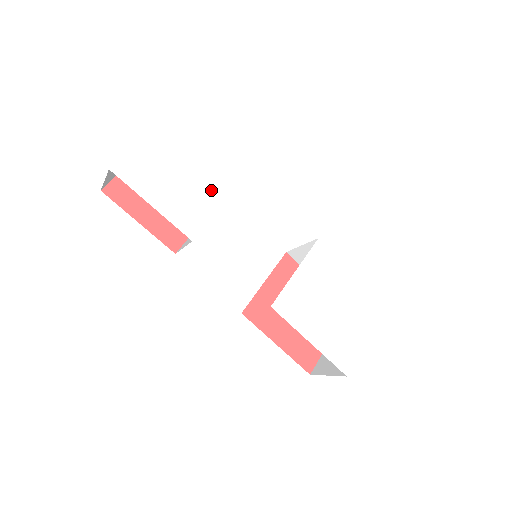
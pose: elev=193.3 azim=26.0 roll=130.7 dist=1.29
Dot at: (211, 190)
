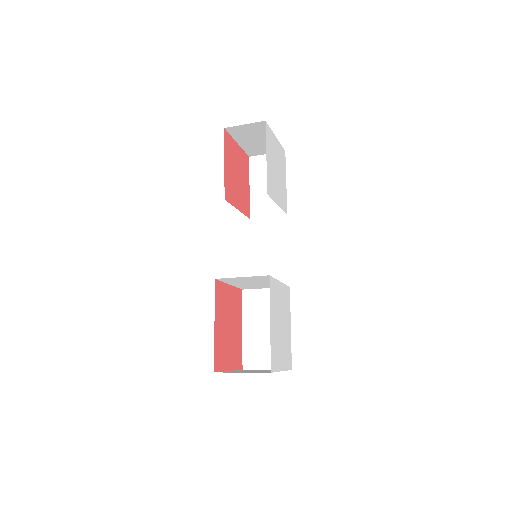
Dot at: (279, 194)
